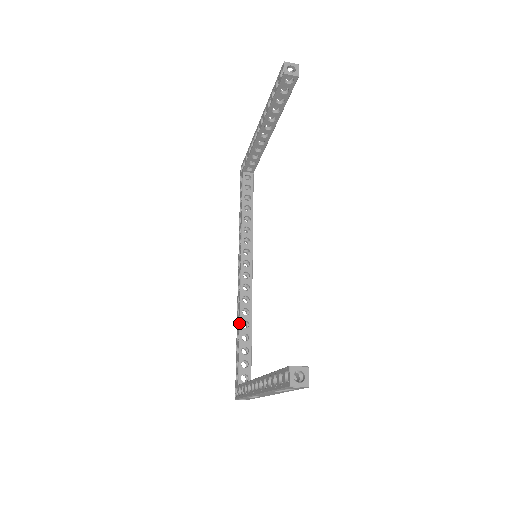
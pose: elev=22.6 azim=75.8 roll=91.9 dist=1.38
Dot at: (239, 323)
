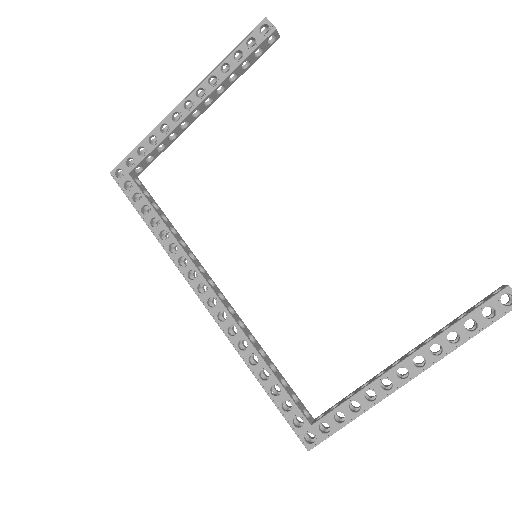
Dot at: (259, 354)
